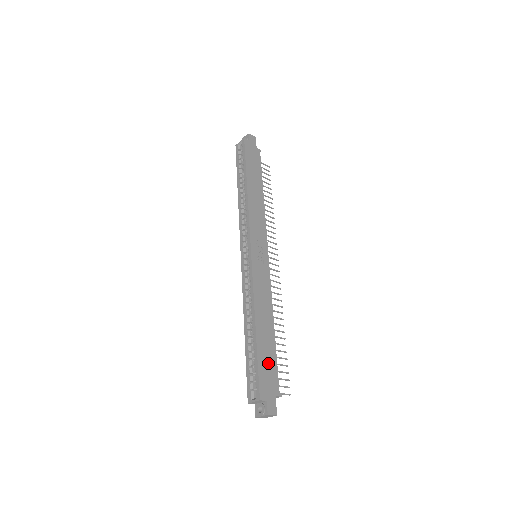
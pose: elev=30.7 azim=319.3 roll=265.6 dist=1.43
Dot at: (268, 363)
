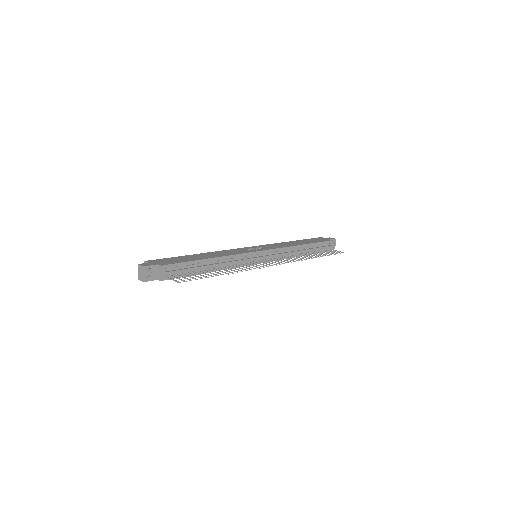
Dot at: (178, 260)
